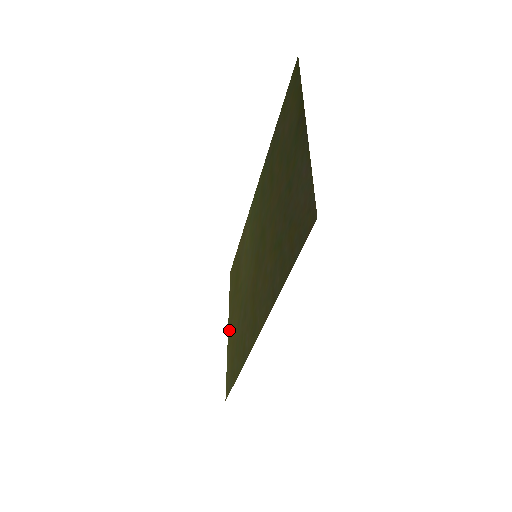
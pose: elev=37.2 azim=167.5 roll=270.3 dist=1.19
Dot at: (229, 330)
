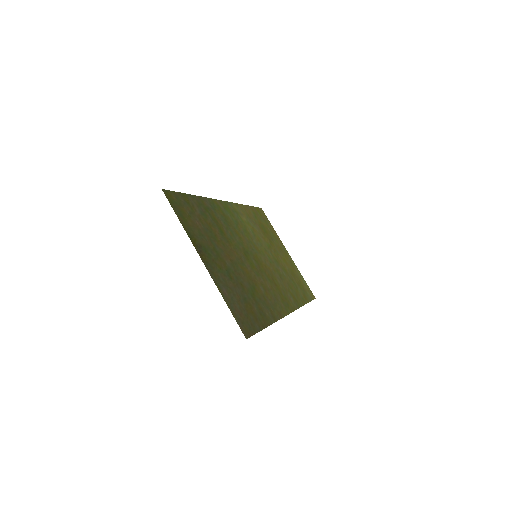
Dot at: (288, 256)
